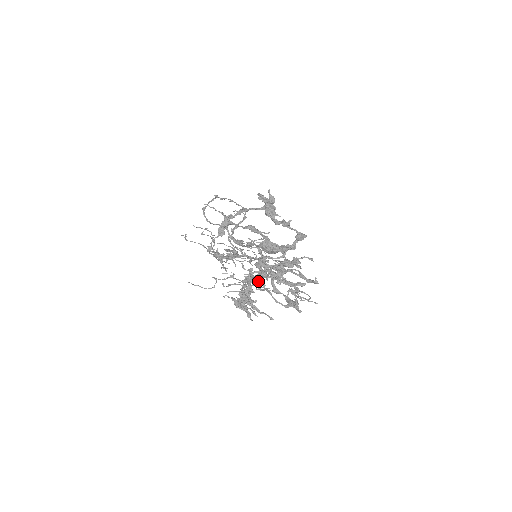
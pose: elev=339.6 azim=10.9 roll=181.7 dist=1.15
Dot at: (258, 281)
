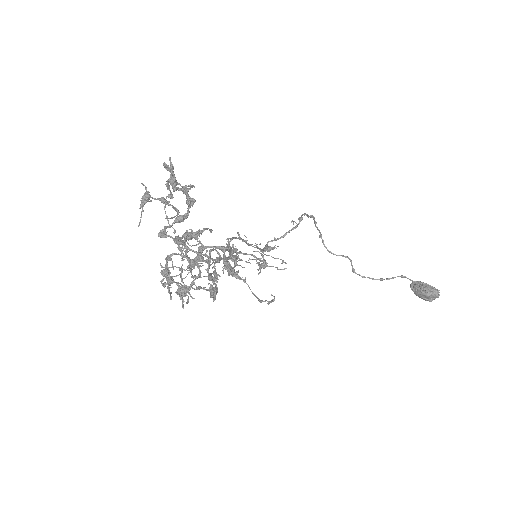
Dot at: occluded
